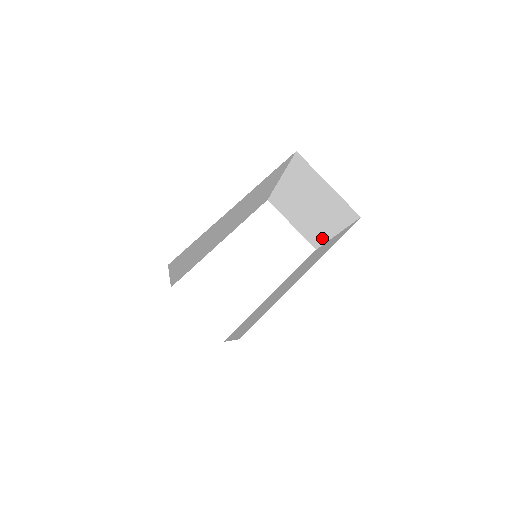
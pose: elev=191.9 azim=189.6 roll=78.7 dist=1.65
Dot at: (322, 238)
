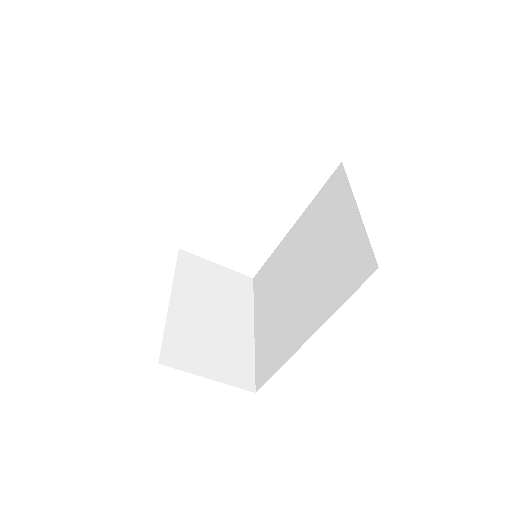
Dot at: occluded
